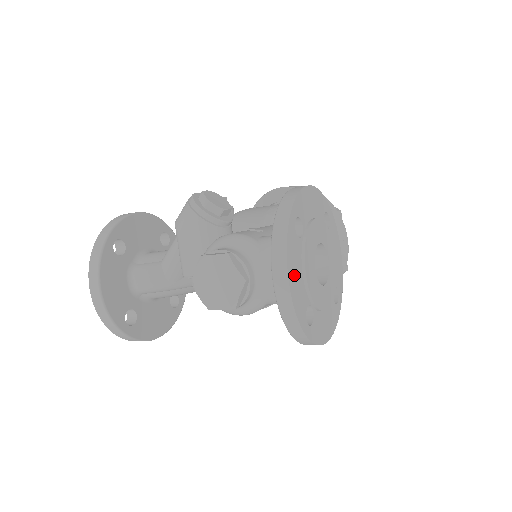
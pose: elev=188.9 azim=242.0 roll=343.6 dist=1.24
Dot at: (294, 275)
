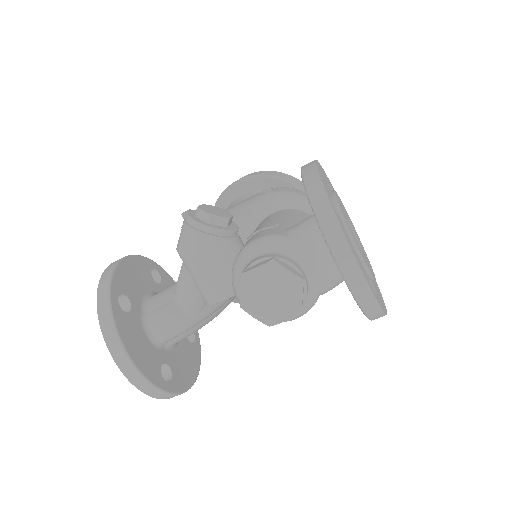
Dot at: (354, 254)
